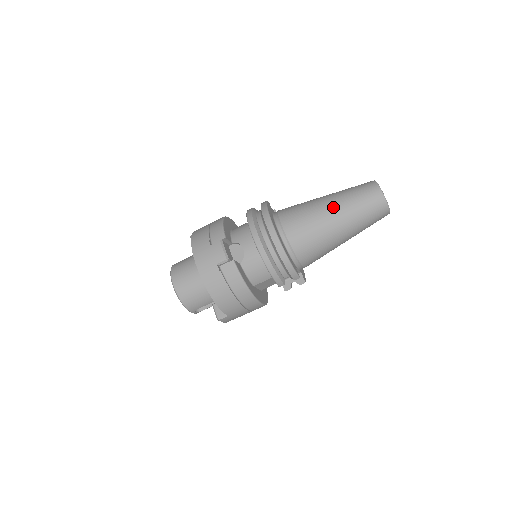
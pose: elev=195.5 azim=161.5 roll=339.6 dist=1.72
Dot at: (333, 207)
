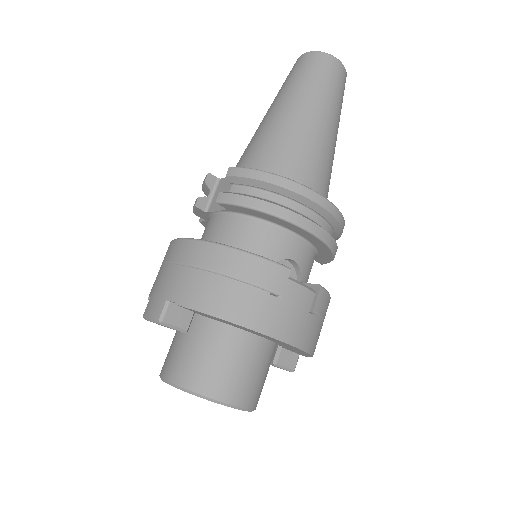
Dot at: (326, 118)
